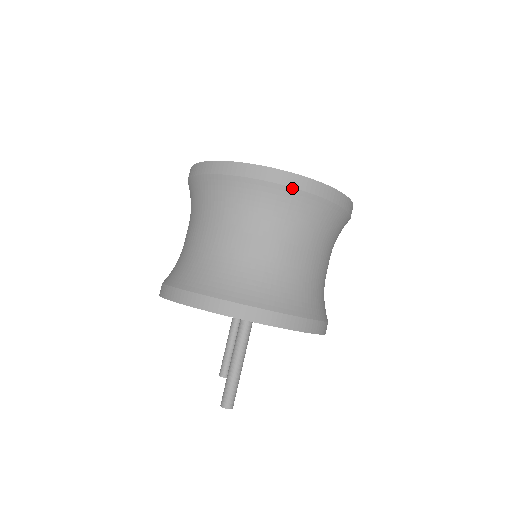
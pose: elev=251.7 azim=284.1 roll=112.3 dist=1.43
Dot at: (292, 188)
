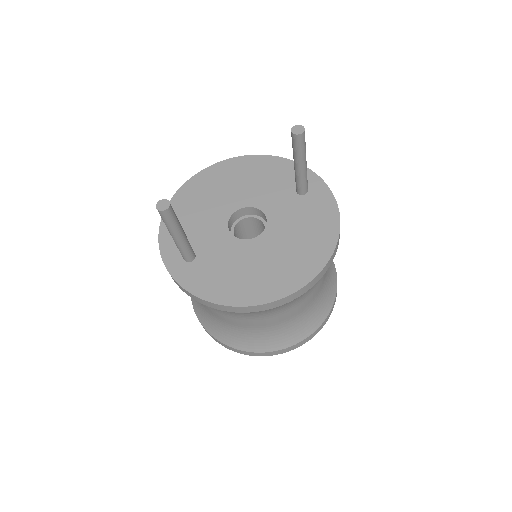
Dot at: occluded
